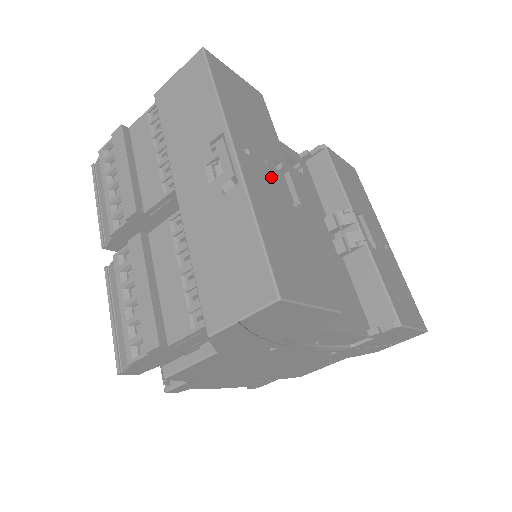
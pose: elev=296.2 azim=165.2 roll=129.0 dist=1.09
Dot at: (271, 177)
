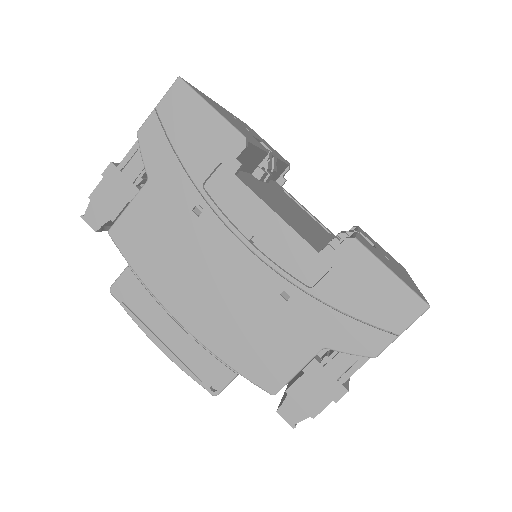
Dot at: (246, 129)
